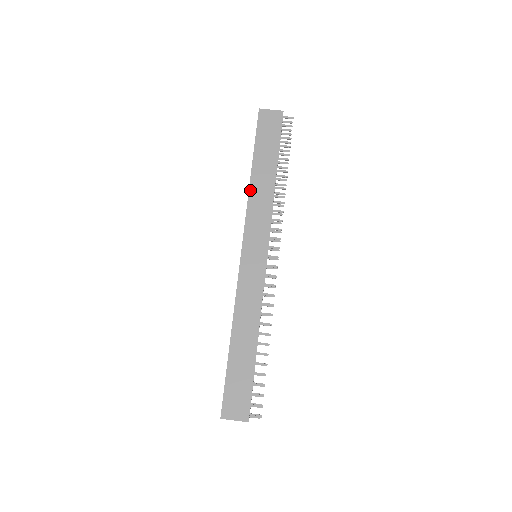
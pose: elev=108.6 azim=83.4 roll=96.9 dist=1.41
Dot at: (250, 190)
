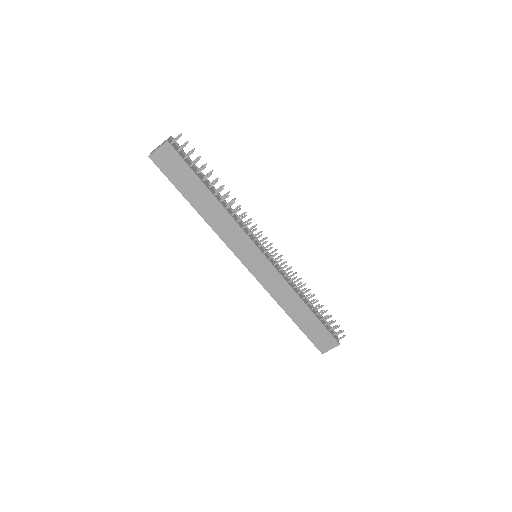
Dot at: (209, 224)
